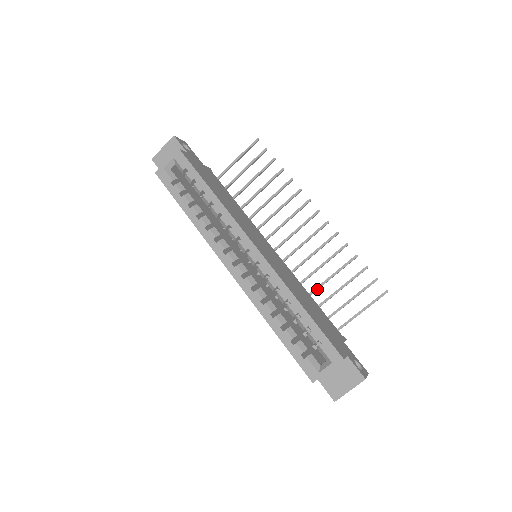
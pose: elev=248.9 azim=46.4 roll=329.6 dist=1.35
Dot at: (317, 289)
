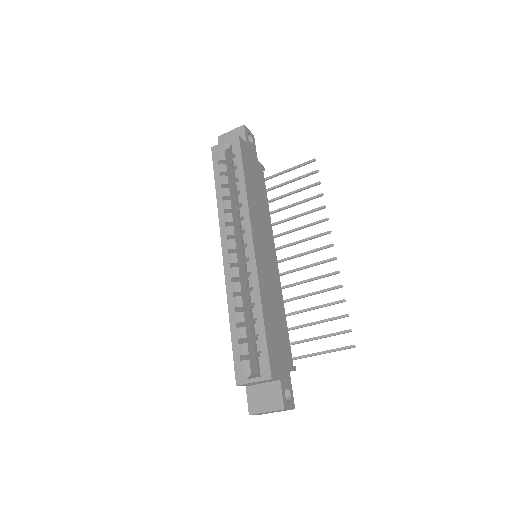
Dot at: (296, 313)
